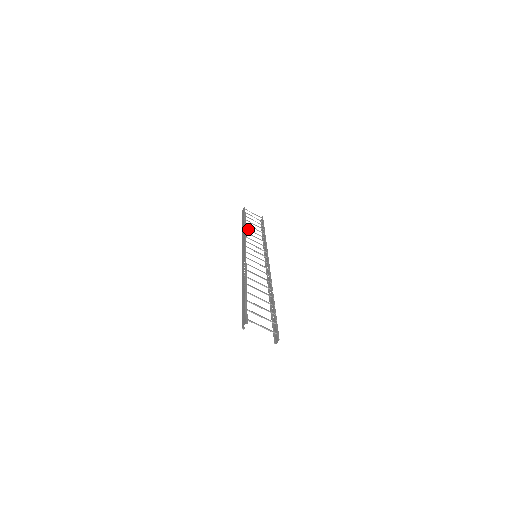
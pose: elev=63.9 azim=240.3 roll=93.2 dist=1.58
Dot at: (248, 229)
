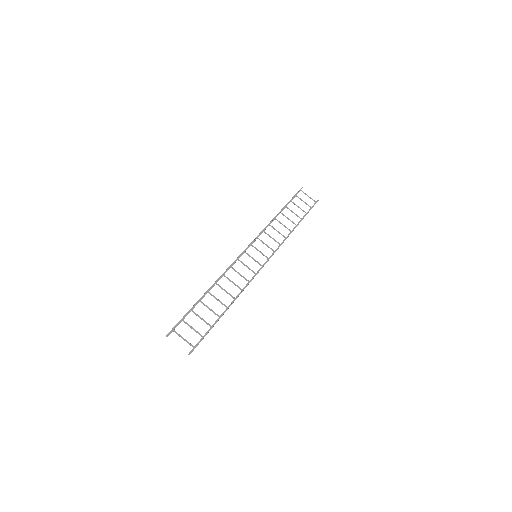
Dot at: (277, 220)
